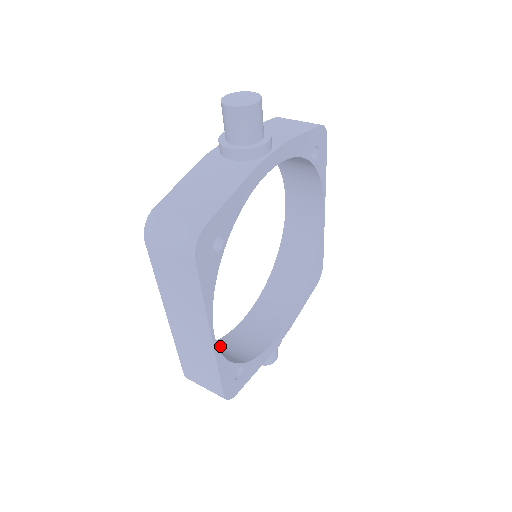
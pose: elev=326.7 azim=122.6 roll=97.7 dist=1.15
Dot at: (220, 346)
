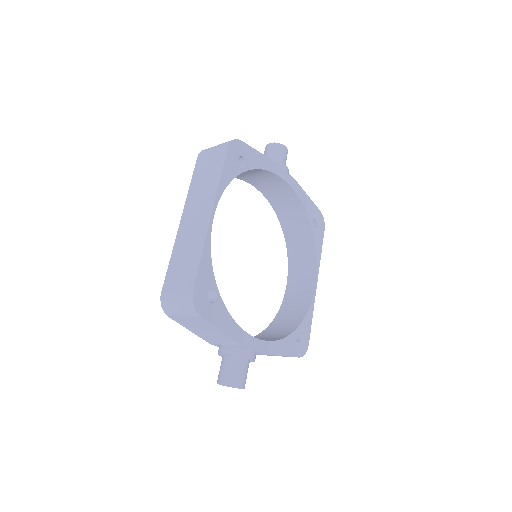
Dot at: occluded
